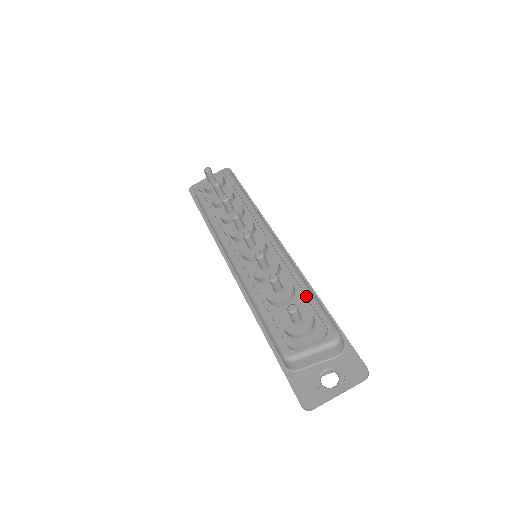
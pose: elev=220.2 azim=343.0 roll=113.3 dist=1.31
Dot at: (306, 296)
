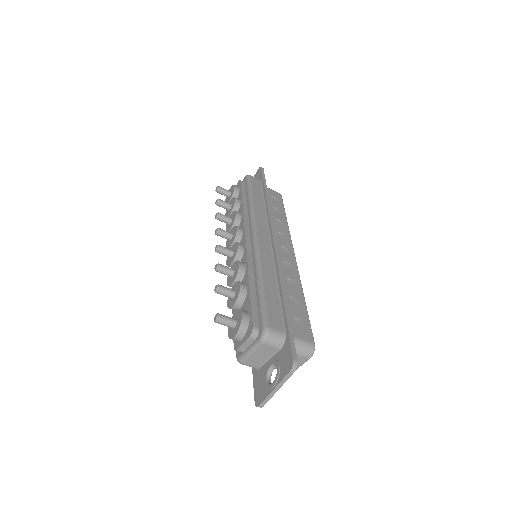
Dot at: (256, 294)
